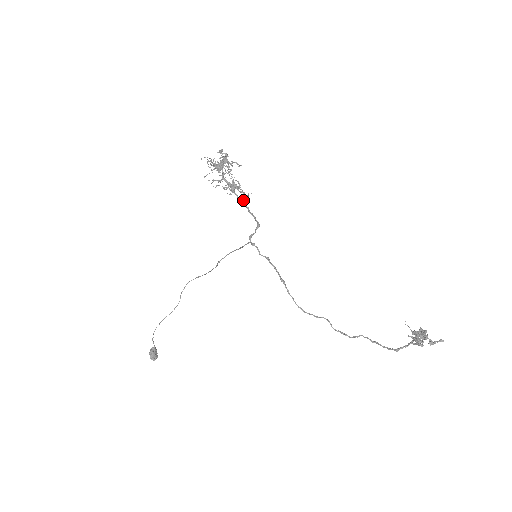
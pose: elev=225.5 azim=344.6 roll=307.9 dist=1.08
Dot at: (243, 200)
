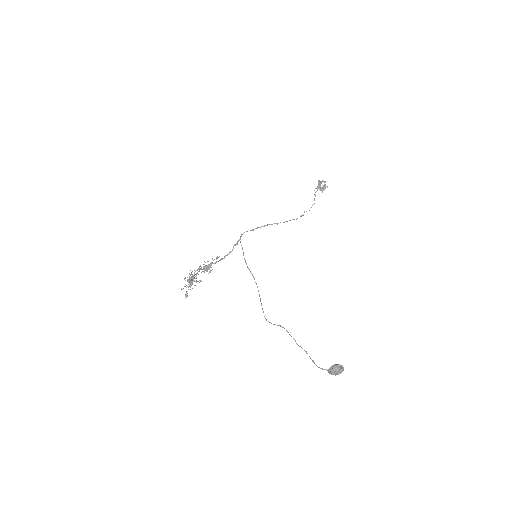
Dot at: (217, 257)
